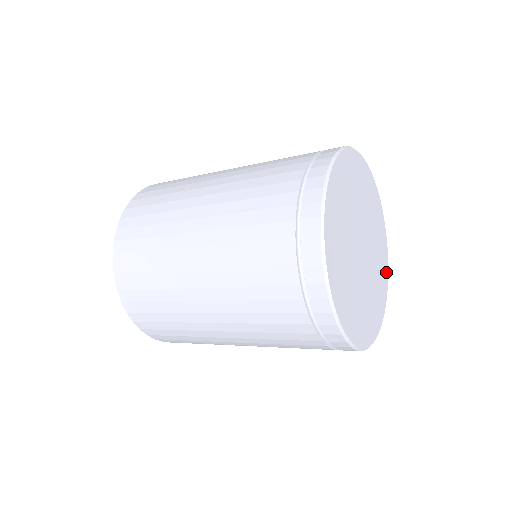
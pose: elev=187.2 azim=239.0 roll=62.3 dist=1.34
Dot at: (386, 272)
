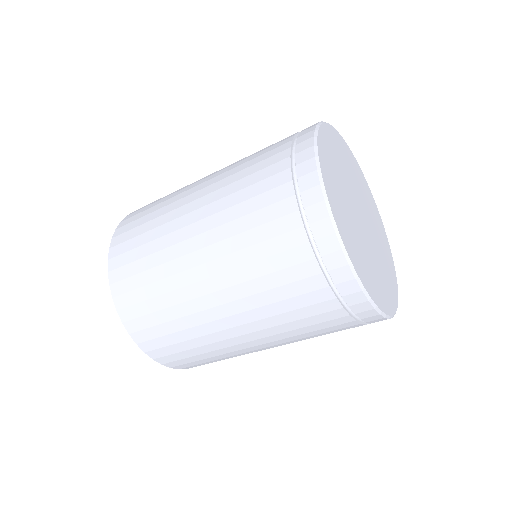
Dot at: (374, 204)
